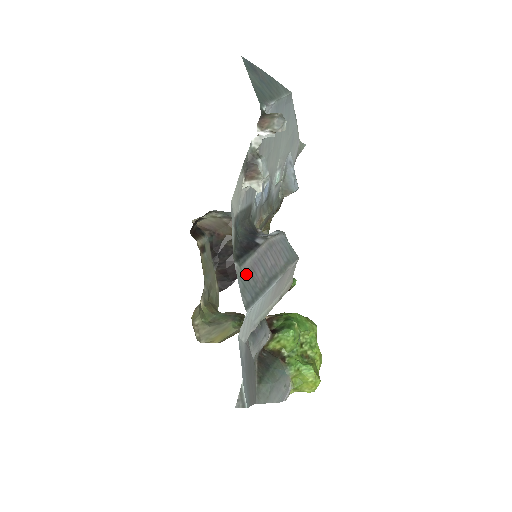
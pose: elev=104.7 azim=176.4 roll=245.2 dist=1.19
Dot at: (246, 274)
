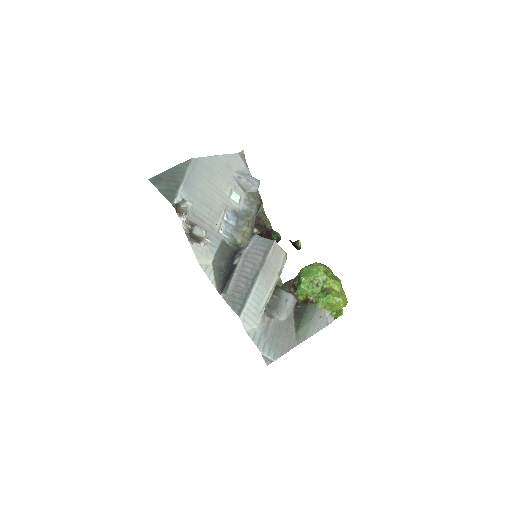
Dot at: (232, 294)
